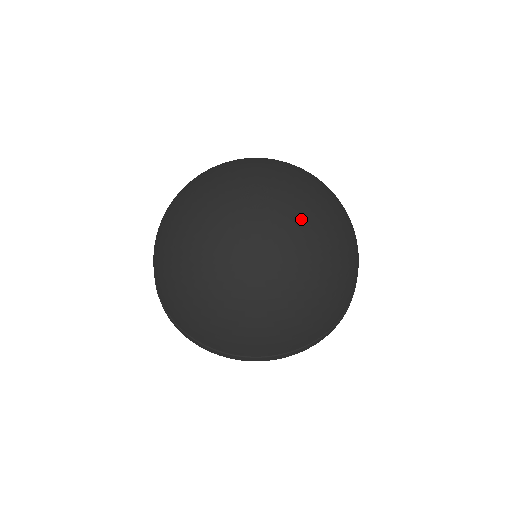
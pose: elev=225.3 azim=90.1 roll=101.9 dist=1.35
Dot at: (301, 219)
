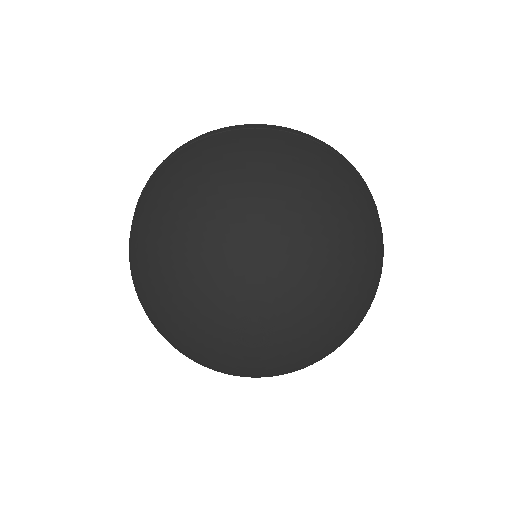
Dot at: (308, 349)
